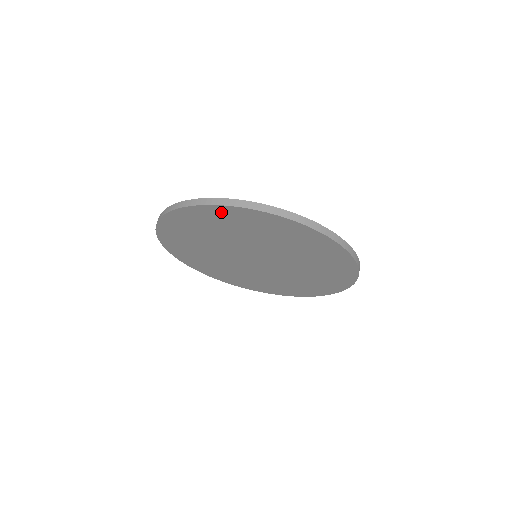
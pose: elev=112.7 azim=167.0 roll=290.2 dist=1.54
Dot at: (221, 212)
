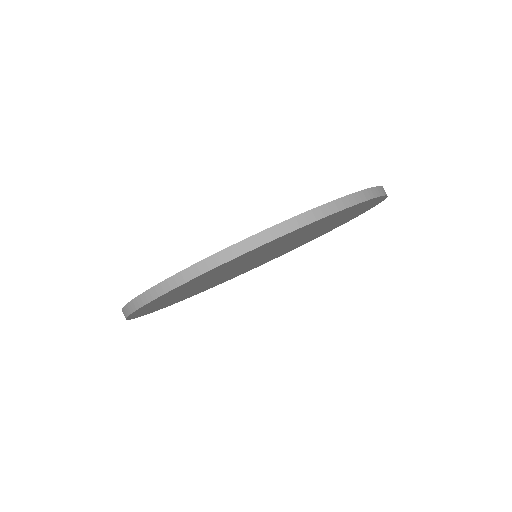
Dot at: (146, 308)
